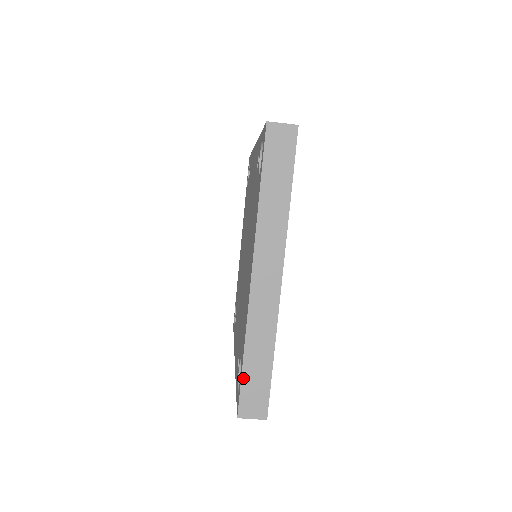
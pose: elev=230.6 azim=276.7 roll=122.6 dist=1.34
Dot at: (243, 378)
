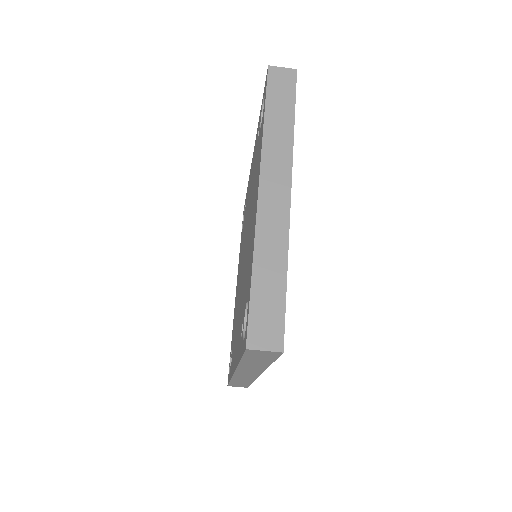
Dot at: (252, 298)
